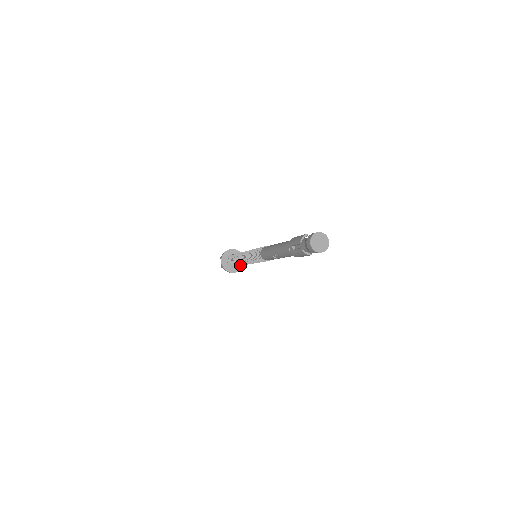
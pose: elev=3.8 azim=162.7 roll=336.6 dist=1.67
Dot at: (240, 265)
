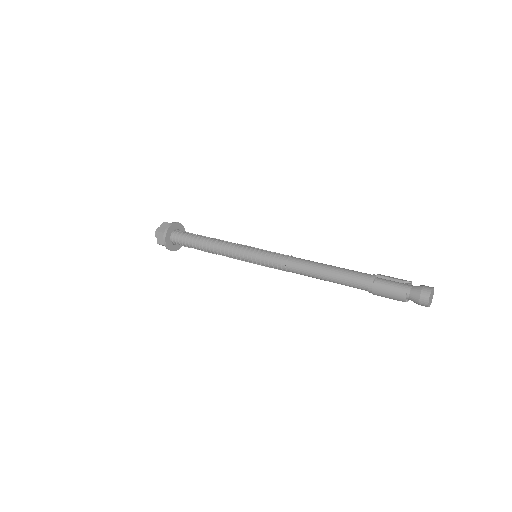
Dot at: occluded
